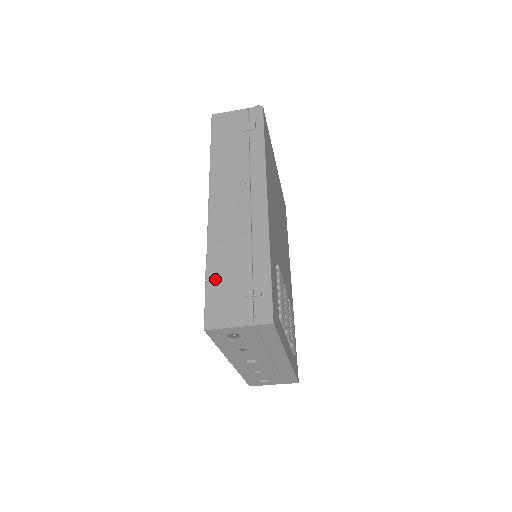
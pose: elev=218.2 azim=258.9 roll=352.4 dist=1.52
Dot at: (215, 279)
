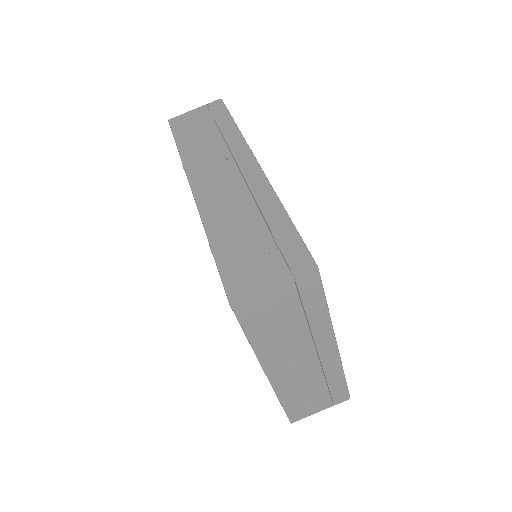
Dot at: (224, 248)
